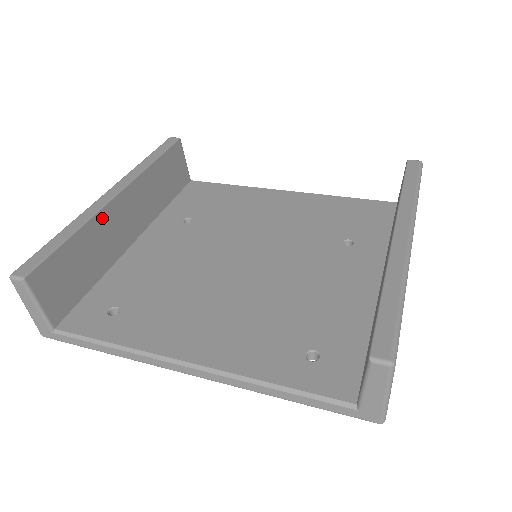
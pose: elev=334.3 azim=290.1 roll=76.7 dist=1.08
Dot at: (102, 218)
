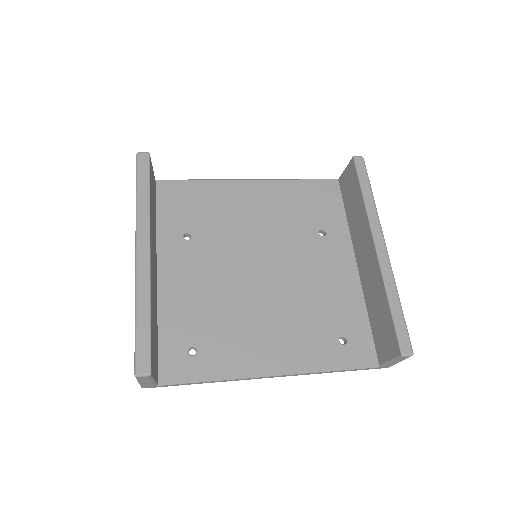
Dot at: (151, 282)
